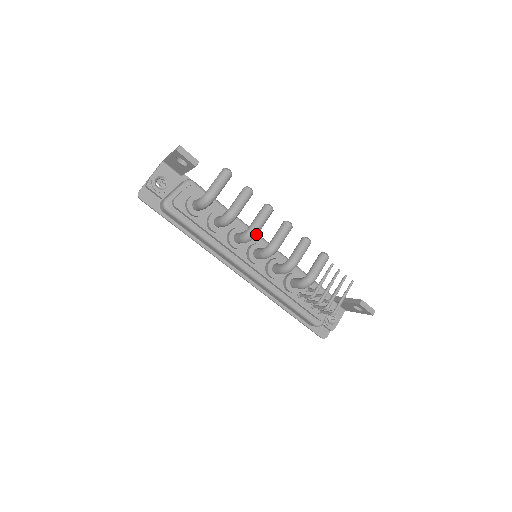
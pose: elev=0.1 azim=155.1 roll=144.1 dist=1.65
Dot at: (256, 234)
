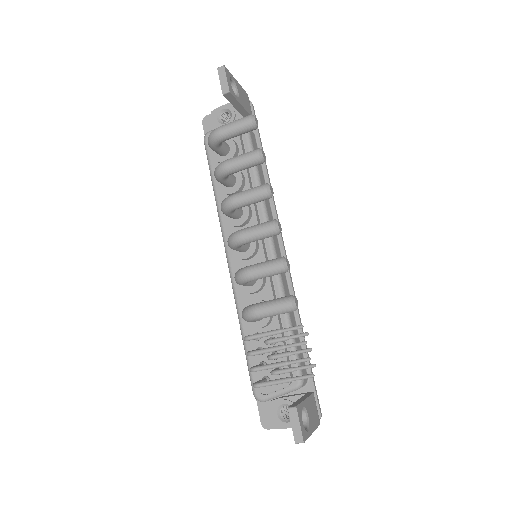
Dot at: (230, 207)
